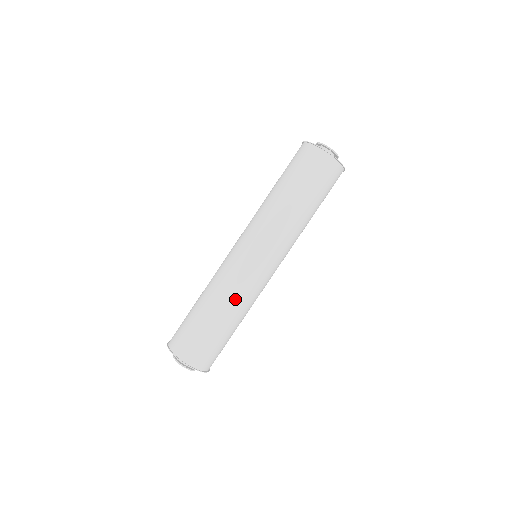
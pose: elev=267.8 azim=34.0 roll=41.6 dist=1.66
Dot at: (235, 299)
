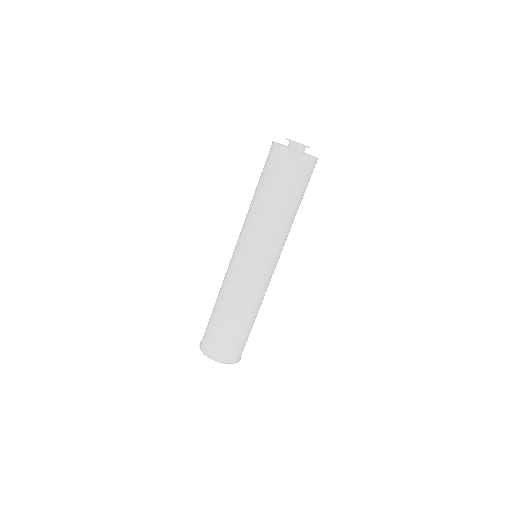
Dot at: (228, 294)
